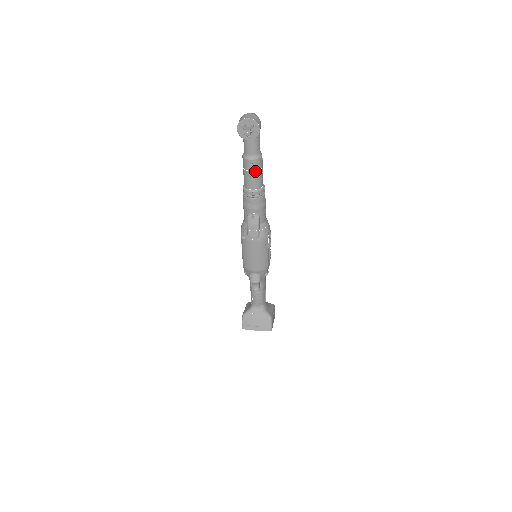
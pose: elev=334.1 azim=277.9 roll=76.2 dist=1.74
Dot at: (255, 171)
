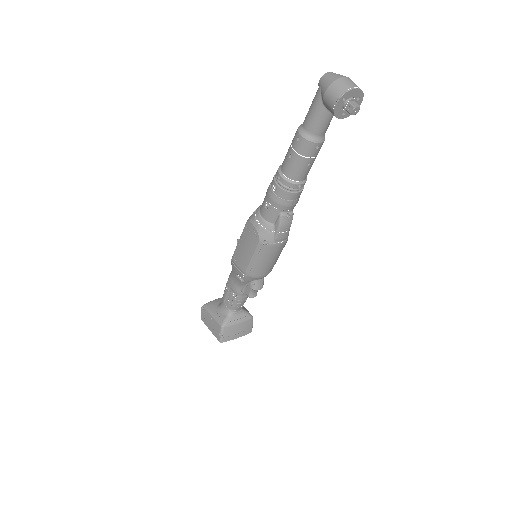
Dot at: (315, 157)
